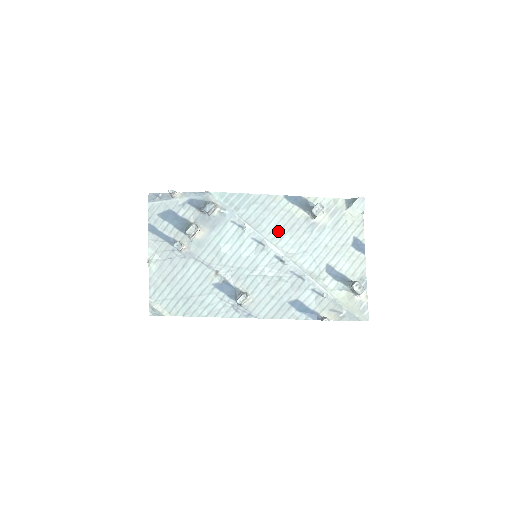
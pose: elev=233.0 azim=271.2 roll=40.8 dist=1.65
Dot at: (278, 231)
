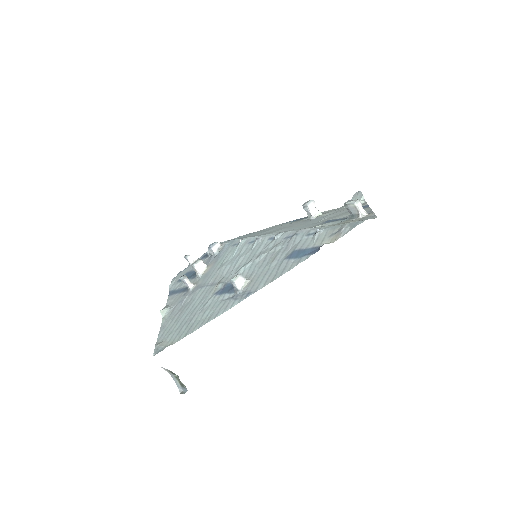
Dot at: occluded
